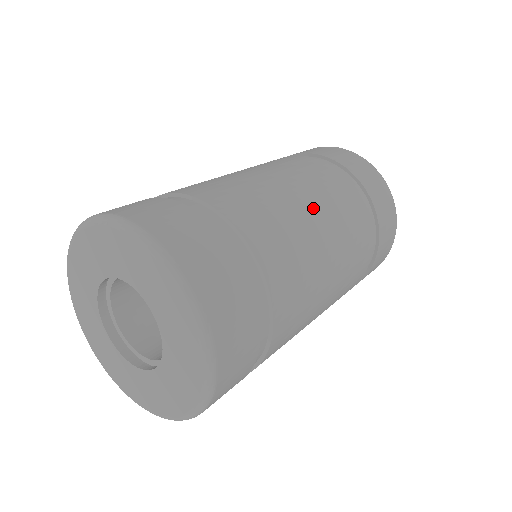
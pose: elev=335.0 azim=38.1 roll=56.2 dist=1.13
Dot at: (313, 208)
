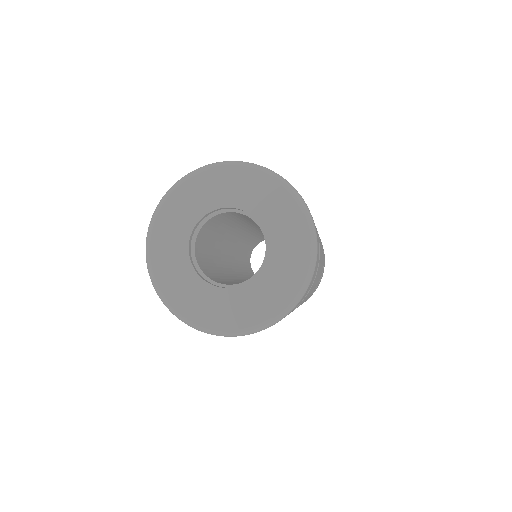
Dot at: occluded
